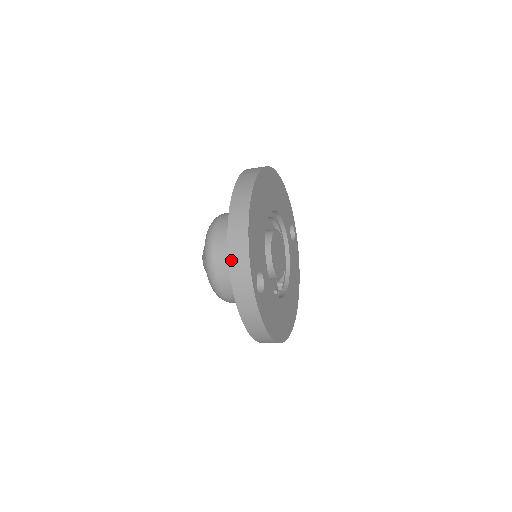
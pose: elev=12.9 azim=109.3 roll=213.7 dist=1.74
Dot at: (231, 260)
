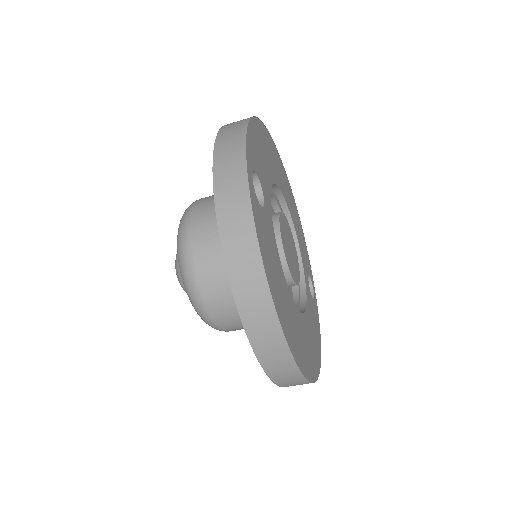
Dot at: (219, 141)
